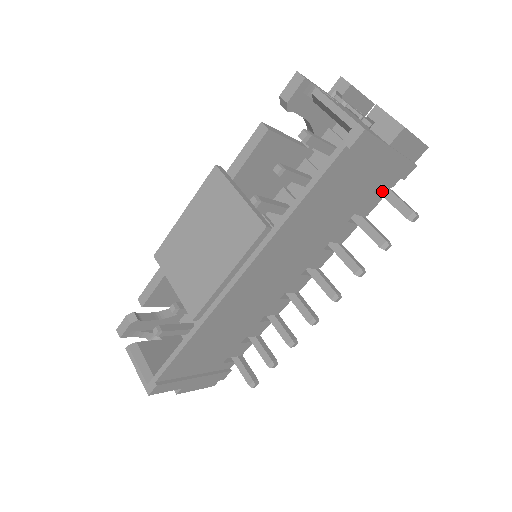
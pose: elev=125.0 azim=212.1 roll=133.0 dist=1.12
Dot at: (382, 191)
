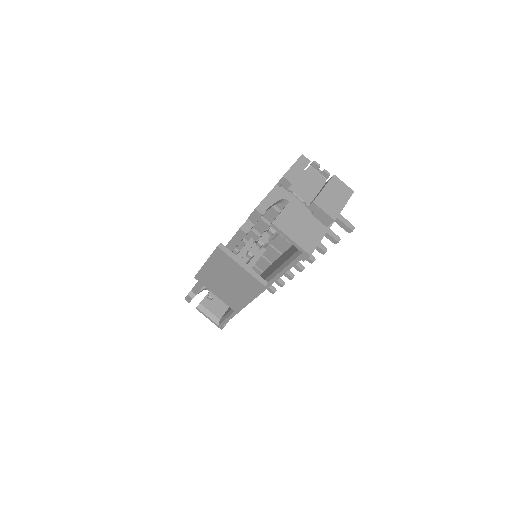
Dot at: occluded
